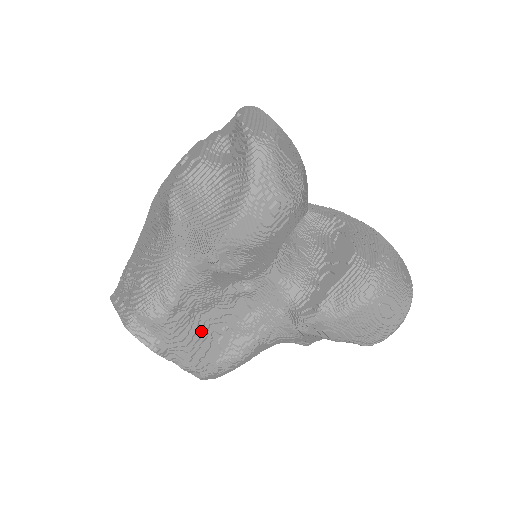
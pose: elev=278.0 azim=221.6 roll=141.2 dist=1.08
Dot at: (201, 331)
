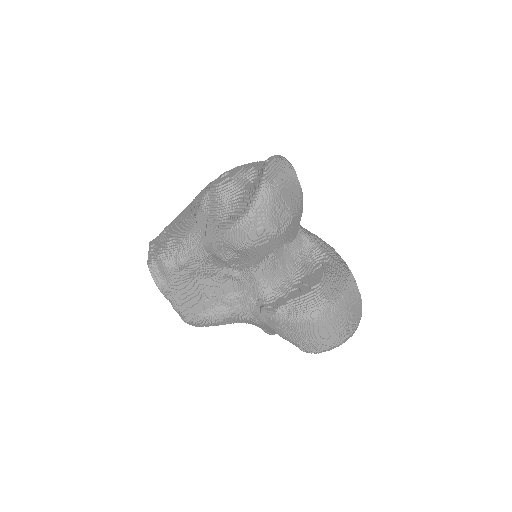
Dot at: (195, 289)
